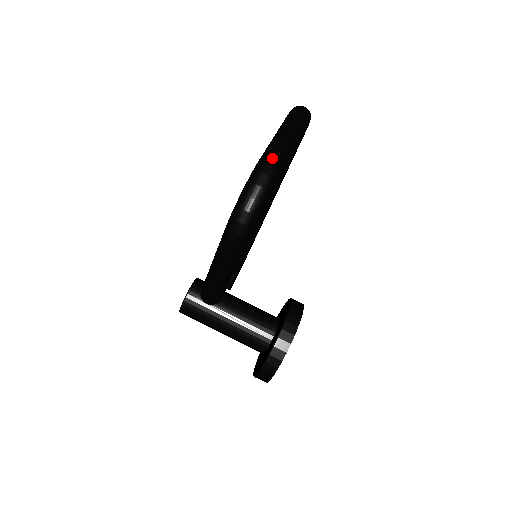
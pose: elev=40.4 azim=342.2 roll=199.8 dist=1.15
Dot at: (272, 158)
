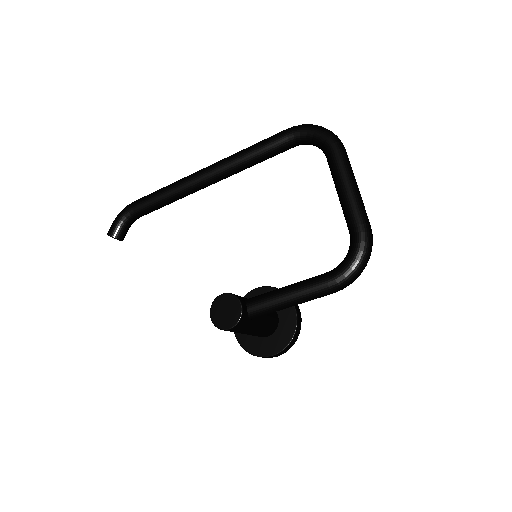
Dot at: (370, 225)
